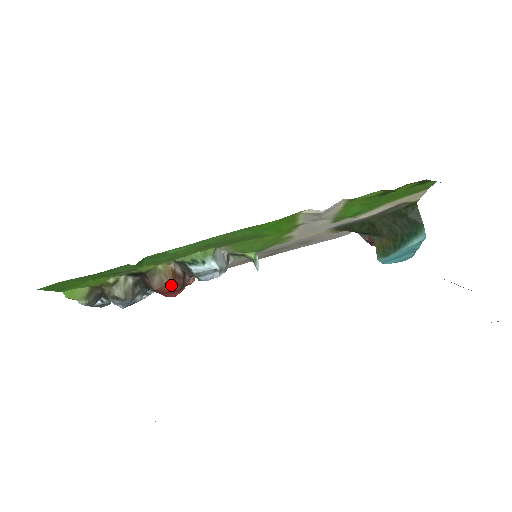
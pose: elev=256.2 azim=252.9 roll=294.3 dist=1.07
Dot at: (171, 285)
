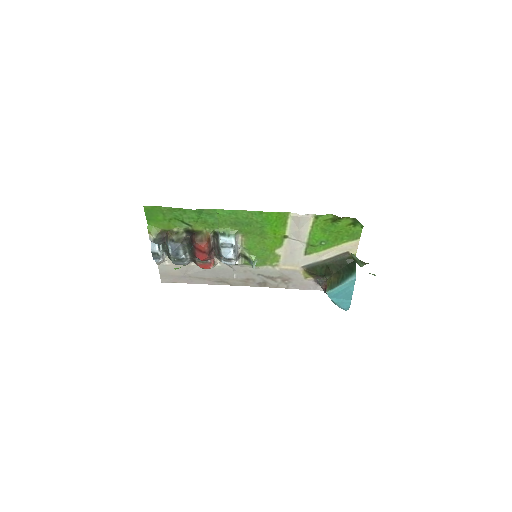
Dot at: (205, 243)
